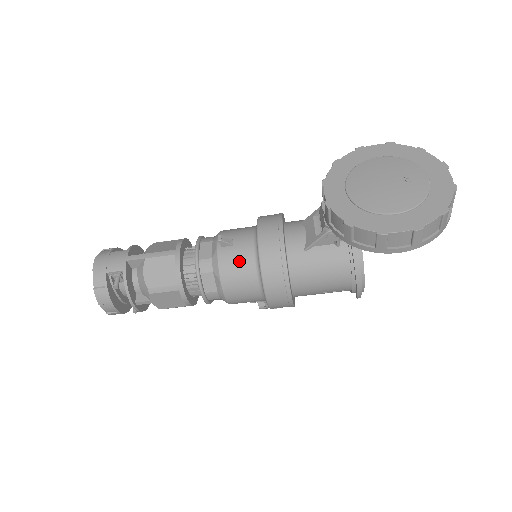
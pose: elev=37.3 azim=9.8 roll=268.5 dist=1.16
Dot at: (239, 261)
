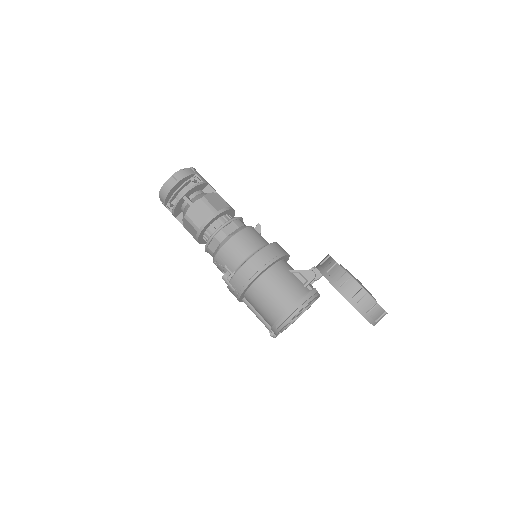
Dot at: (256, 238)
